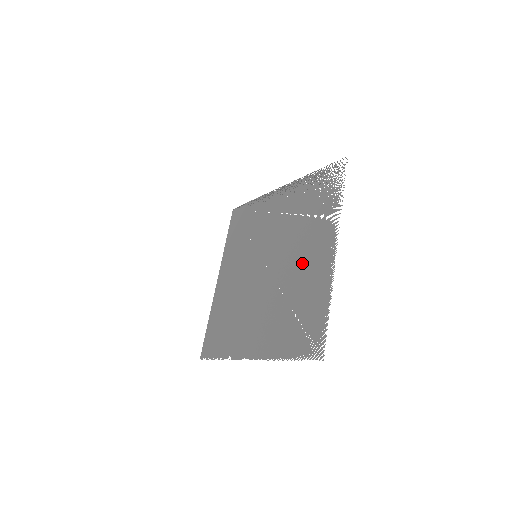
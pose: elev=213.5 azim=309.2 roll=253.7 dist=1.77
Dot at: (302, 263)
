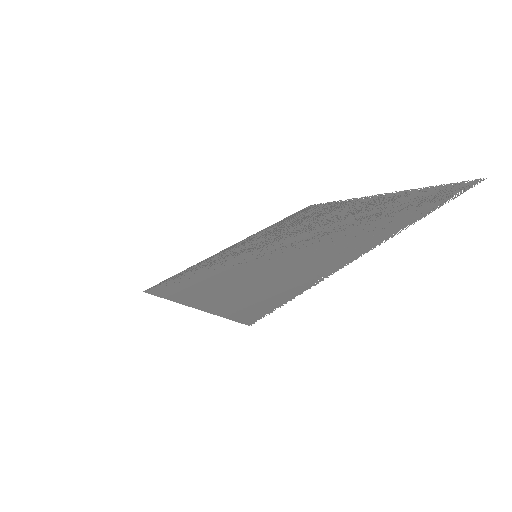
Dot at: (349, 212)
